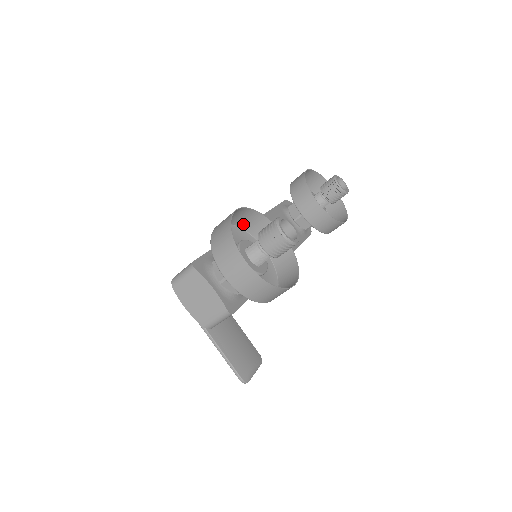
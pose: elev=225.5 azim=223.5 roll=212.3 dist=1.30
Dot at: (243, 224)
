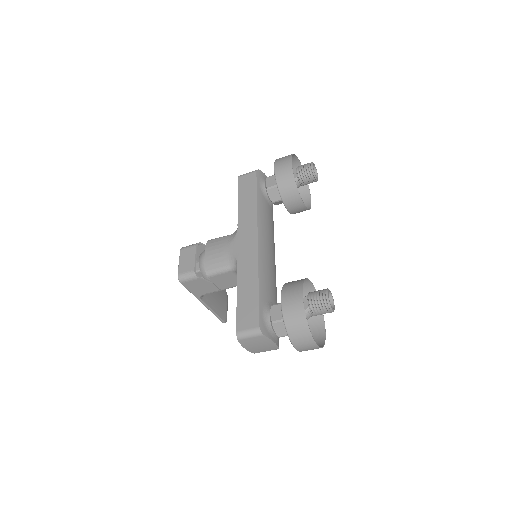
Dot at: (288, 284)
